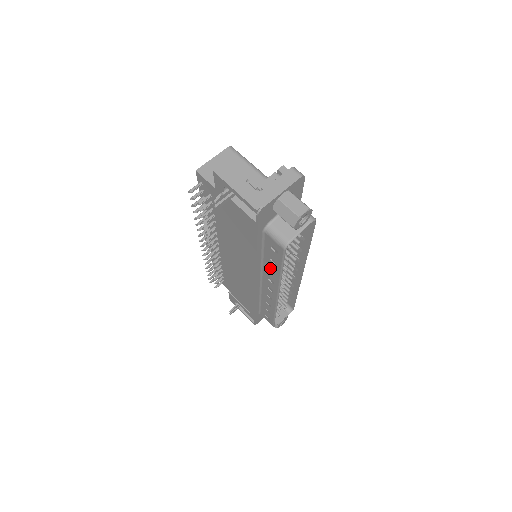
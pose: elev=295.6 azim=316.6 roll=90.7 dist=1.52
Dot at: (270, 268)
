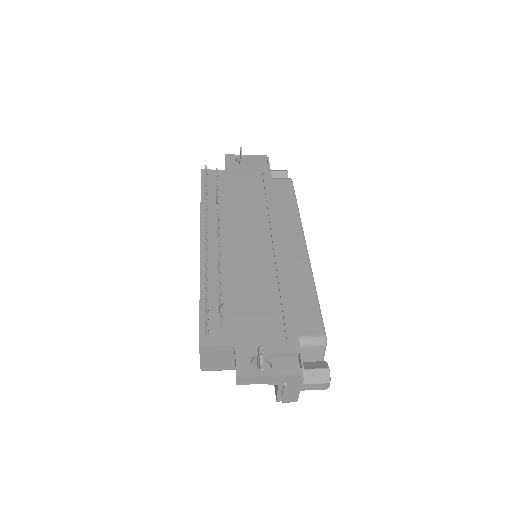
Dot at: (286, 215)
